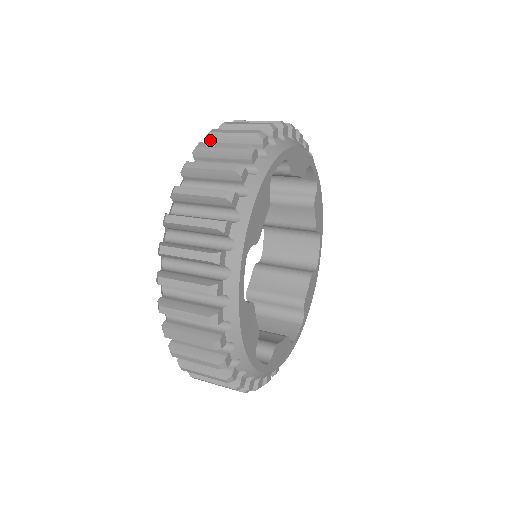
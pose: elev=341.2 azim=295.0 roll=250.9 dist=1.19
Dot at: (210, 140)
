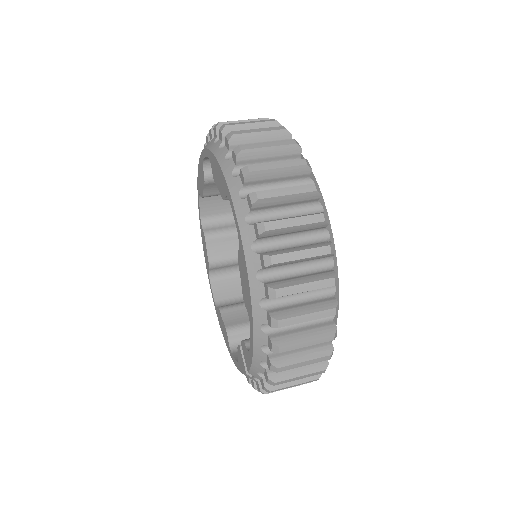
Dot at: (258, 206)
